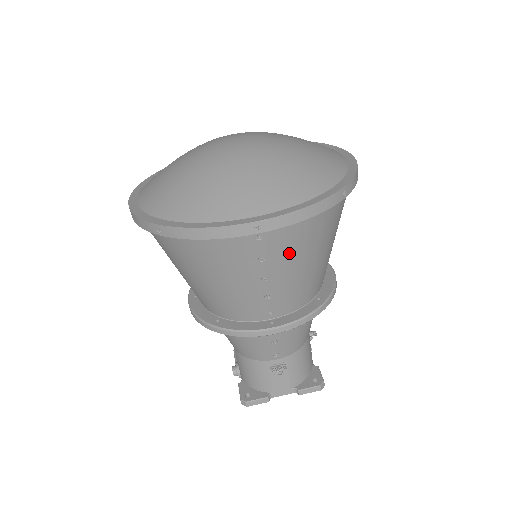
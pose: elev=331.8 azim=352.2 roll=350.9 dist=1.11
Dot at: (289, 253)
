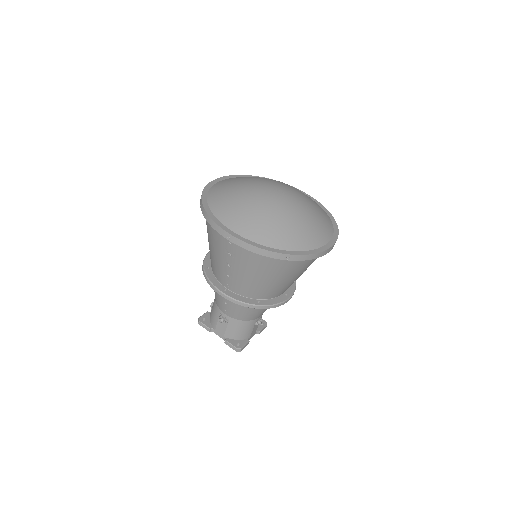
Dot at: (244, 262)
